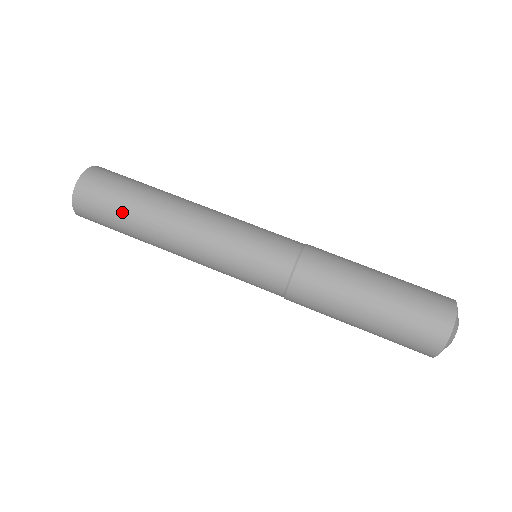
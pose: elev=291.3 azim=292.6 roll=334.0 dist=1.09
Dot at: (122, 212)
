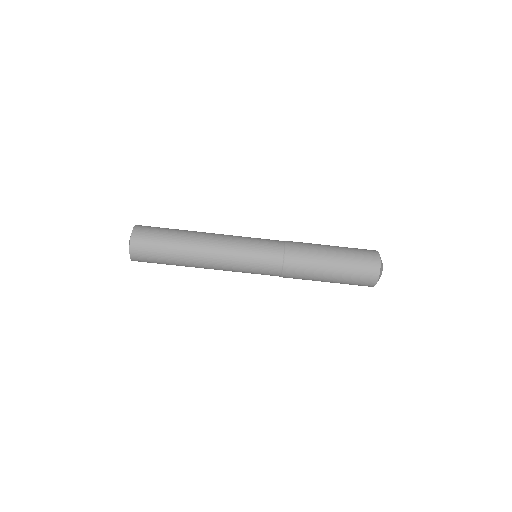
Dot at: (166, 252)
